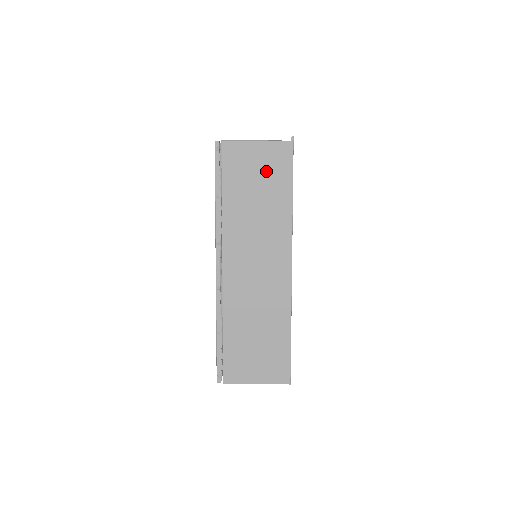
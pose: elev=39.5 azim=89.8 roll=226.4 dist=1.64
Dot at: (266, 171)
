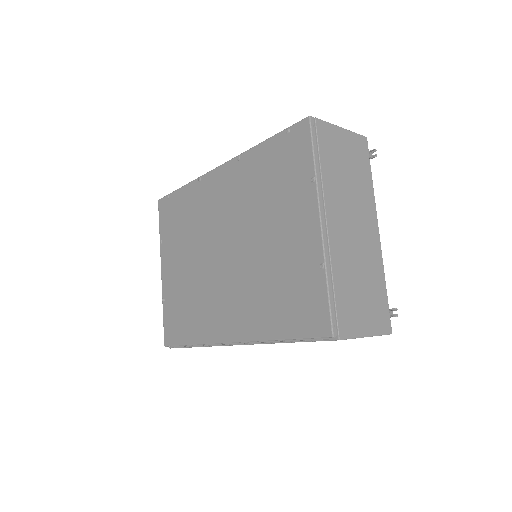
Dot at: occluded
